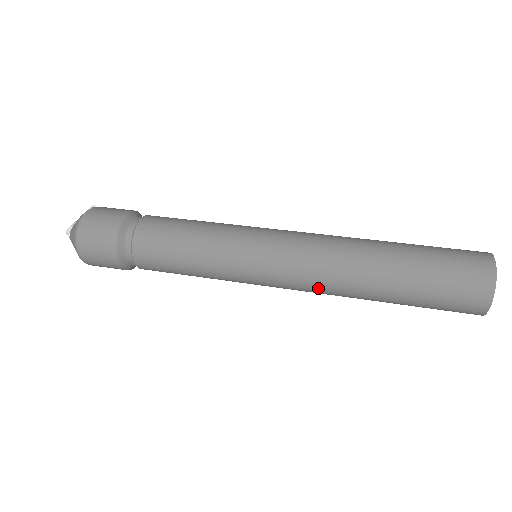
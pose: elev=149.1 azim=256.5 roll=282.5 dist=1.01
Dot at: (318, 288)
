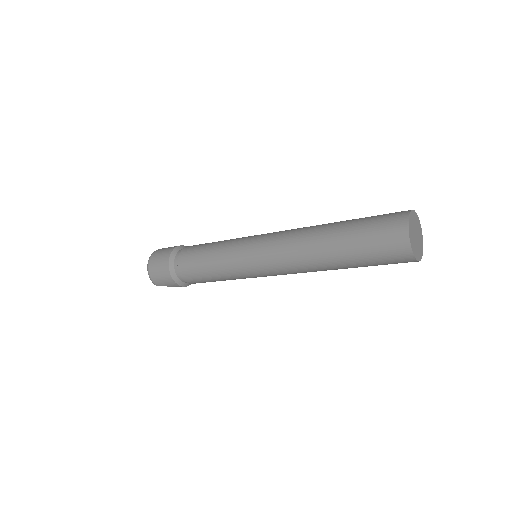
Dot at: (287, 246)
